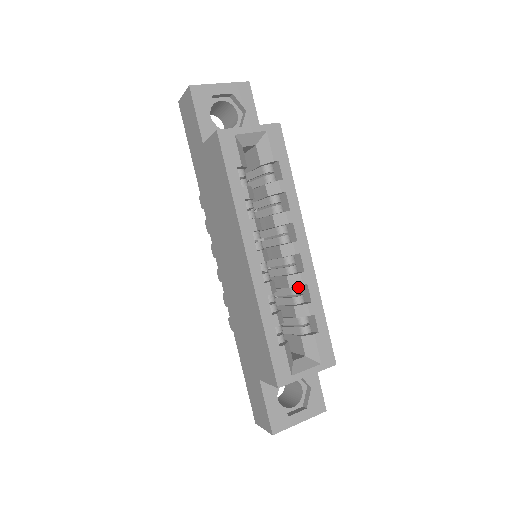
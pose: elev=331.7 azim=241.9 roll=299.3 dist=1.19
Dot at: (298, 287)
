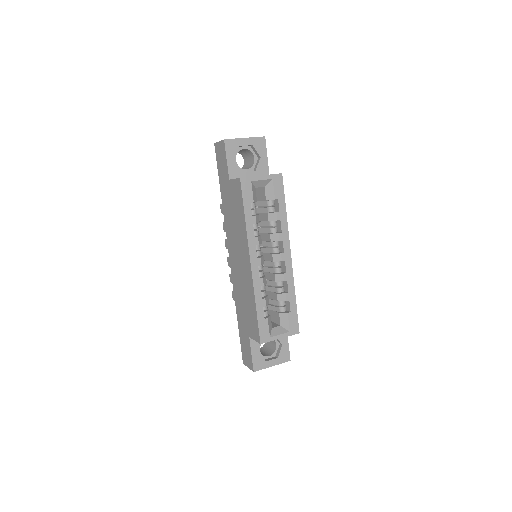
Dot at: (281, 282)
